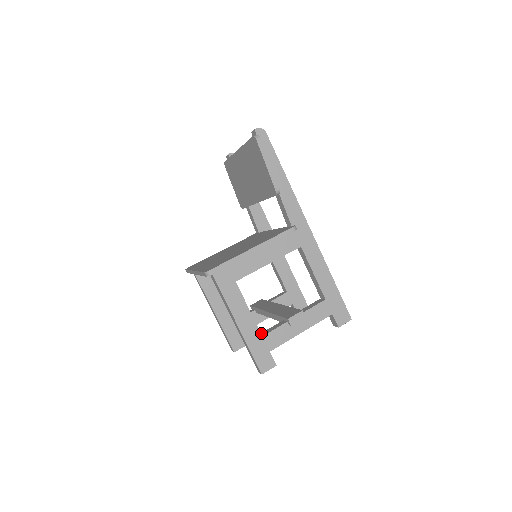
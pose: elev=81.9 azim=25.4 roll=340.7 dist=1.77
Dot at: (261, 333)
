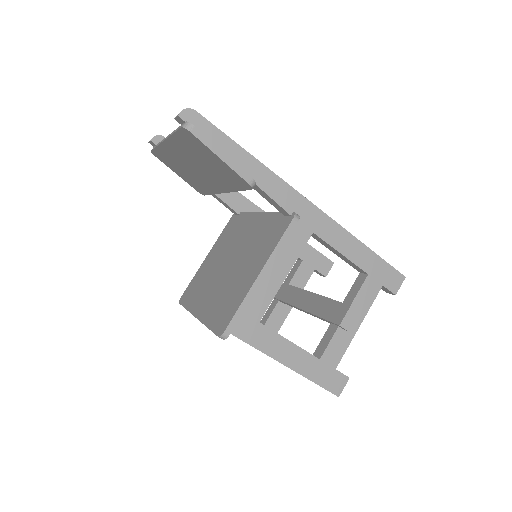
Dot at: (314, 353)
